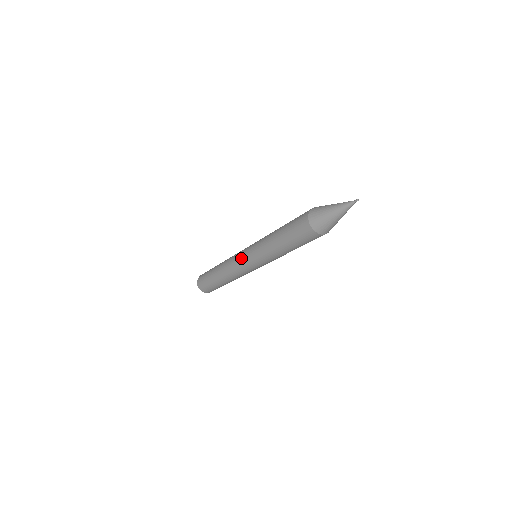
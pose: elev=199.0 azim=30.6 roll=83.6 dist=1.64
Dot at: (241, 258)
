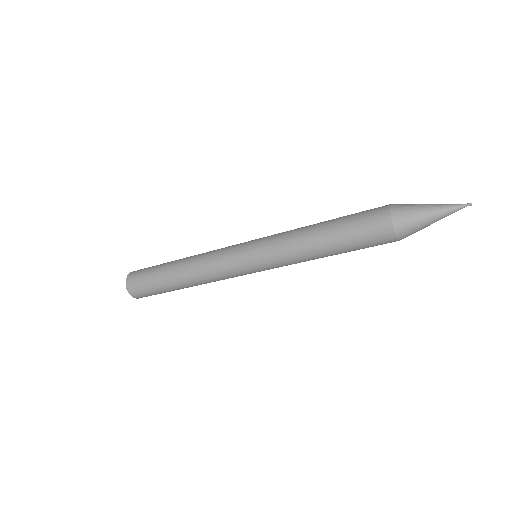
Dot at: (238, 263)
